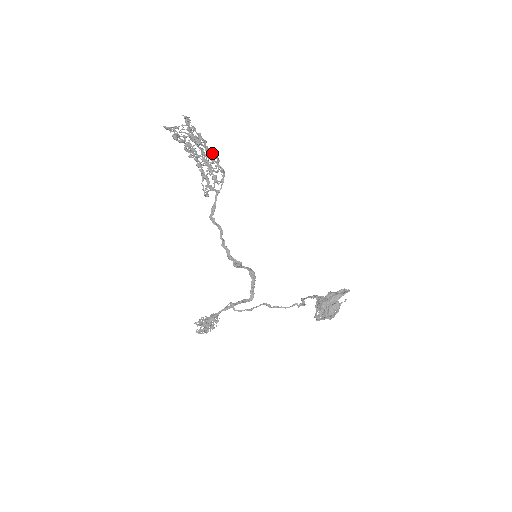
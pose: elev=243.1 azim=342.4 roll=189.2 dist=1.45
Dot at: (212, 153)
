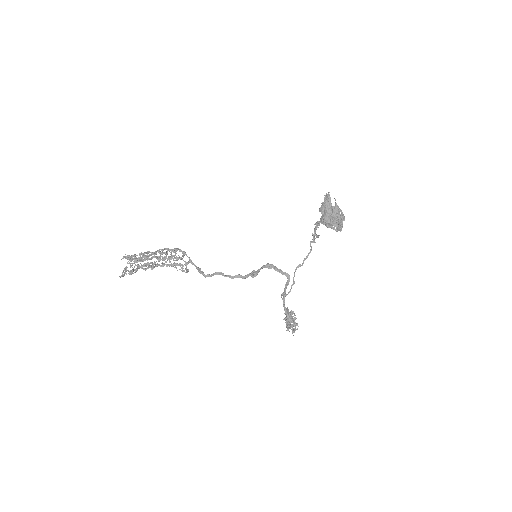
Dot at: (159, 251)
